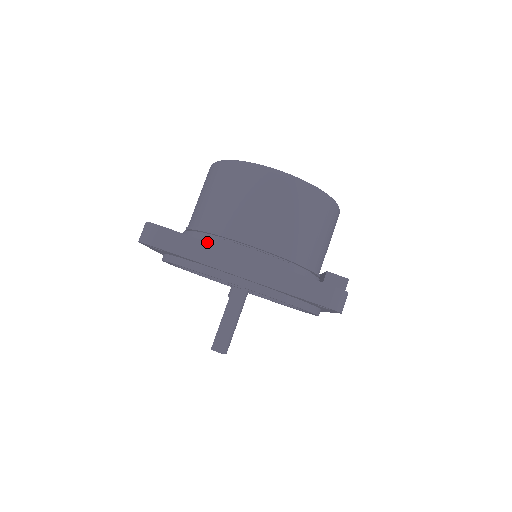
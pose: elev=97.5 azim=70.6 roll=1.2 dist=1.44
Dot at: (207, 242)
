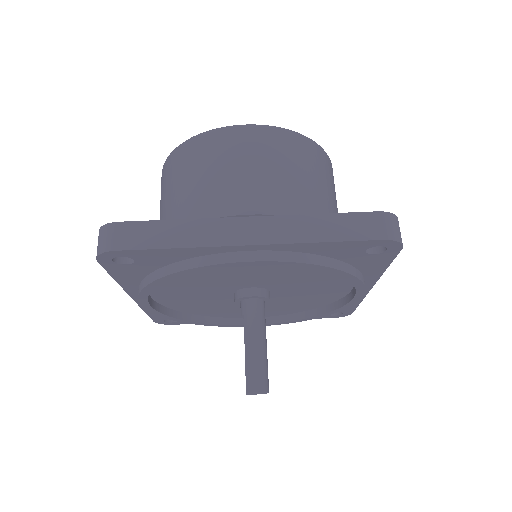
Dot at: (191, 219)
